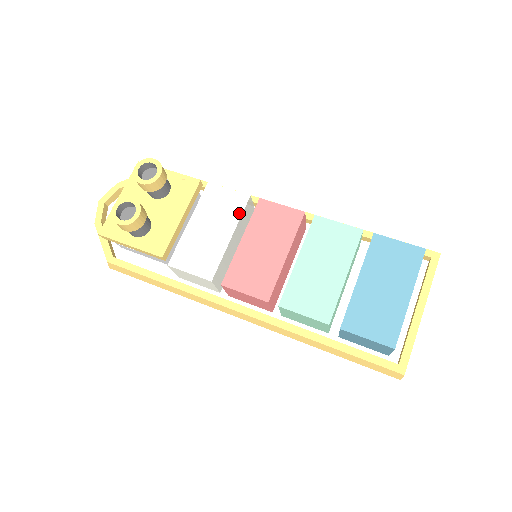
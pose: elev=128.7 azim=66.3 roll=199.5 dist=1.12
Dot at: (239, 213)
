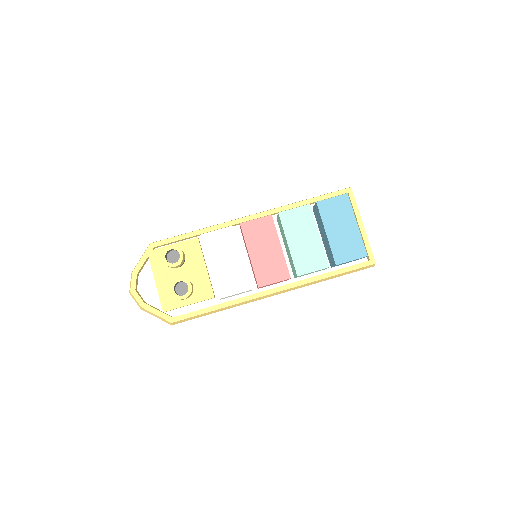
Dot at: (235, 241)
